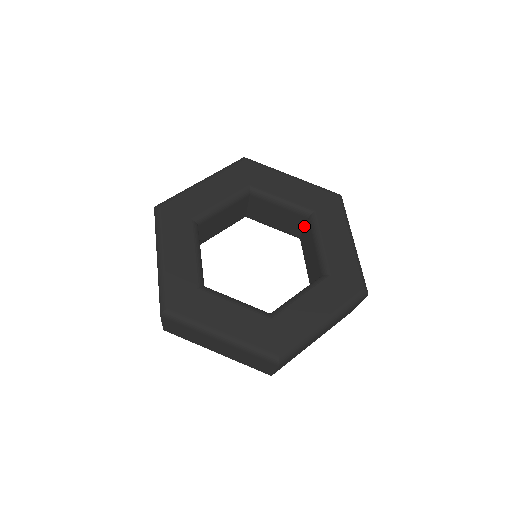
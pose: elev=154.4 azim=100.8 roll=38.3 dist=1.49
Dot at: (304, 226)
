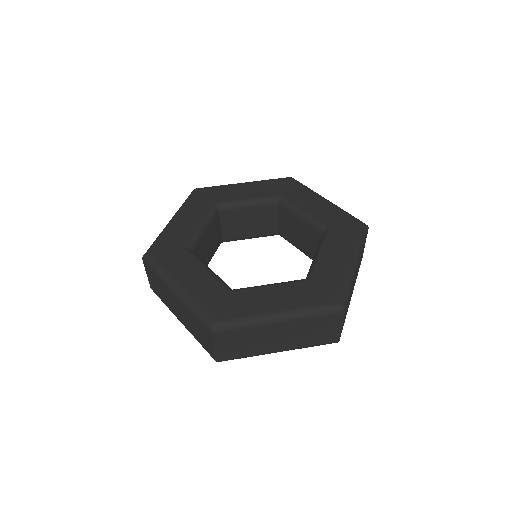
Dot at: (278, 216)
